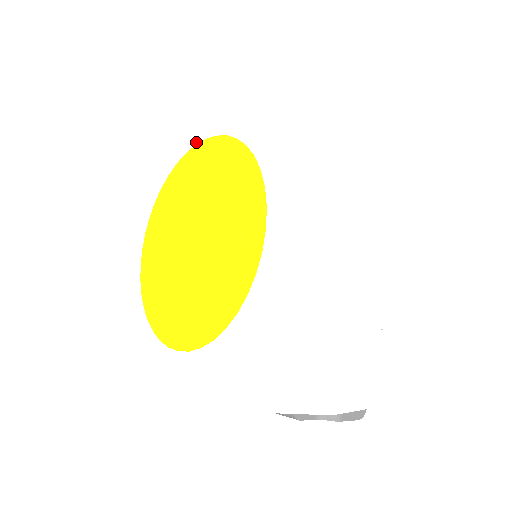
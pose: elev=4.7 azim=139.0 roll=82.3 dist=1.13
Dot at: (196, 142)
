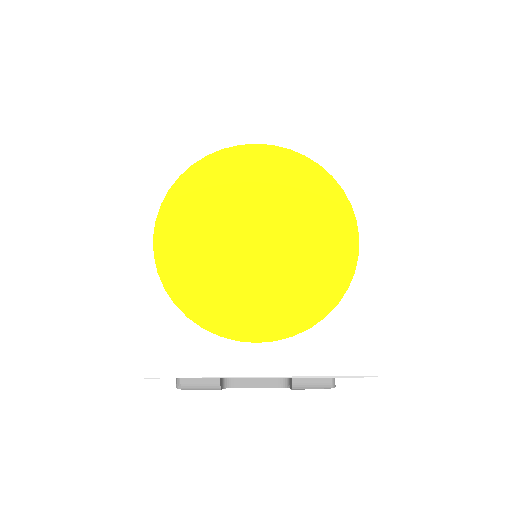
Dot at: (240, 142)
